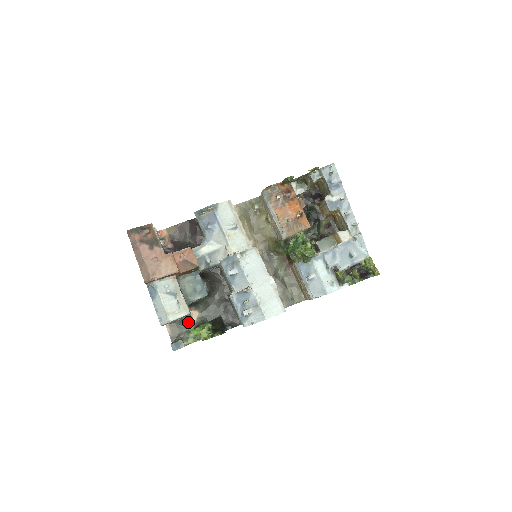
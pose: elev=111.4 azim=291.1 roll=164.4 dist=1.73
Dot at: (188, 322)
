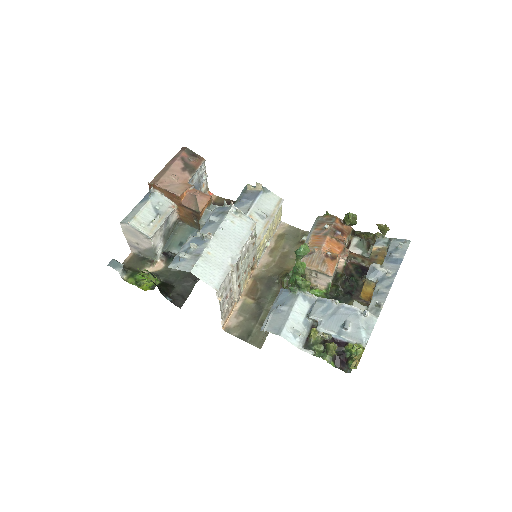
Dot at: (148, 265)
